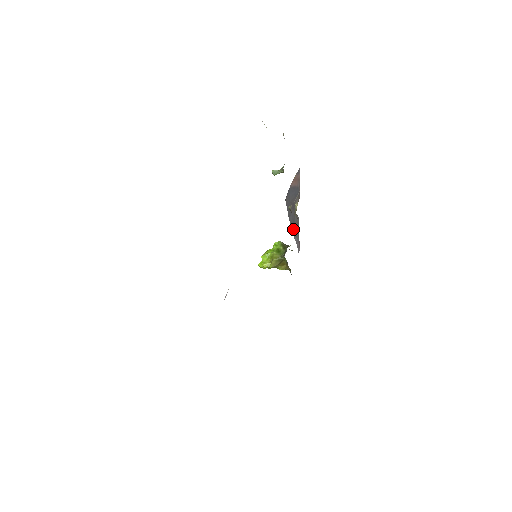
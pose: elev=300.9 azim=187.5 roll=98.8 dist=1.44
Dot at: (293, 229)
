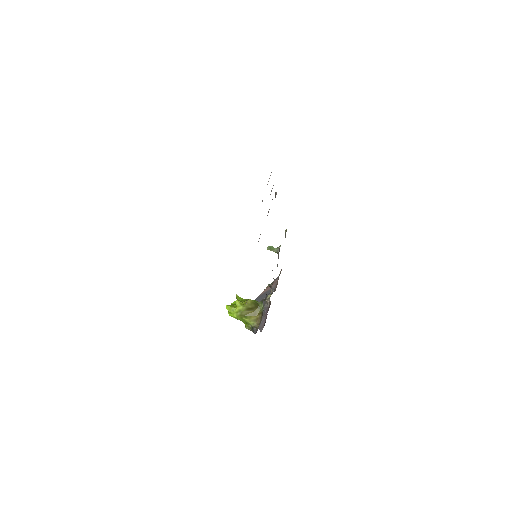
Dot at: occluded
